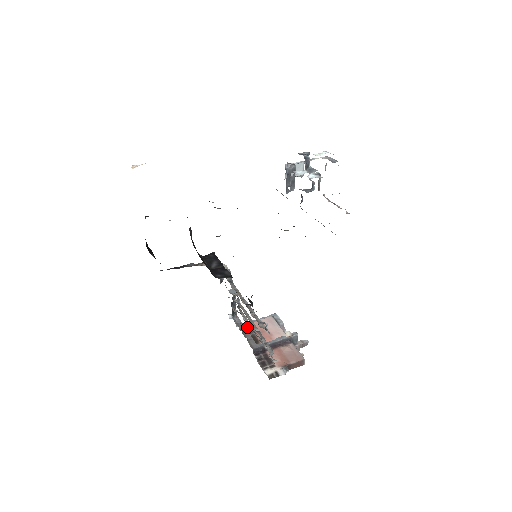
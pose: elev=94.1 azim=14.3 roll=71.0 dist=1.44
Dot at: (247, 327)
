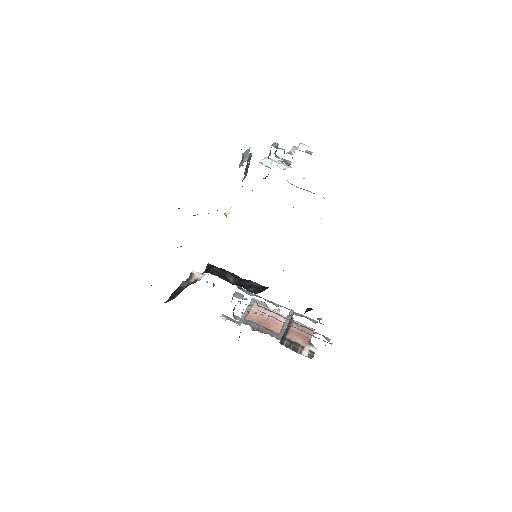
Dot at: occluded
